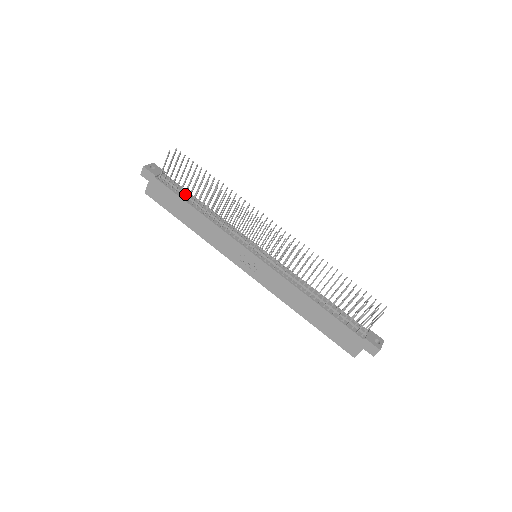
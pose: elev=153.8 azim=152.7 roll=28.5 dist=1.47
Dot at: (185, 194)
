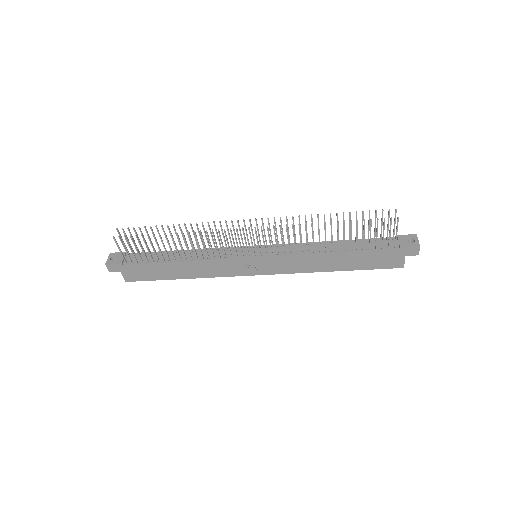
Dot at: (157, 258)
